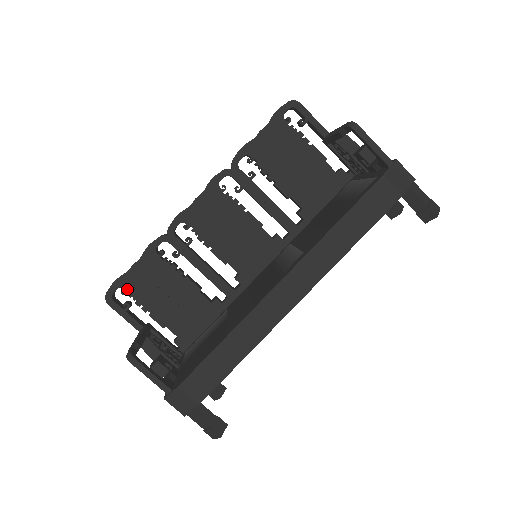
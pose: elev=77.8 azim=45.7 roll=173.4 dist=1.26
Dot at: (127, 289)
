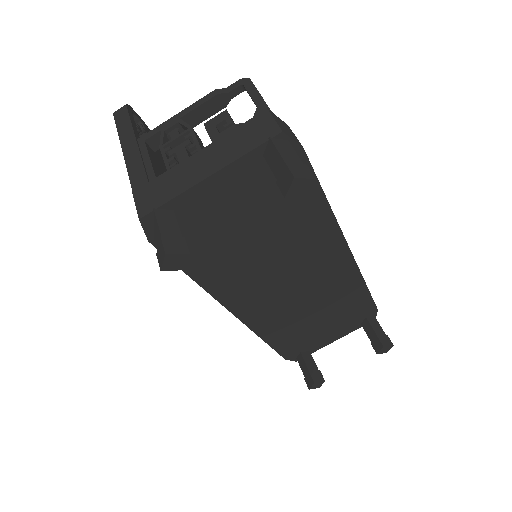
Dot at: (147, 132)
